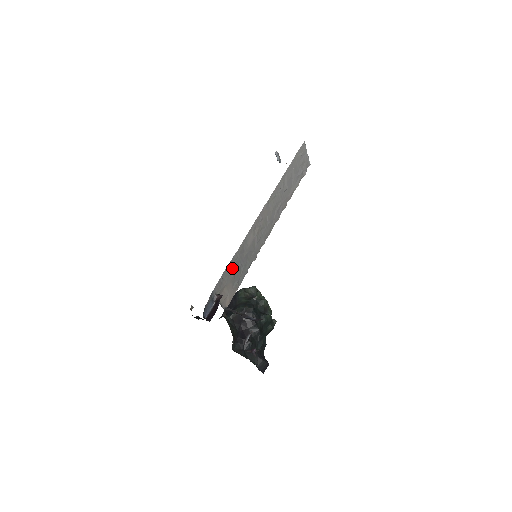
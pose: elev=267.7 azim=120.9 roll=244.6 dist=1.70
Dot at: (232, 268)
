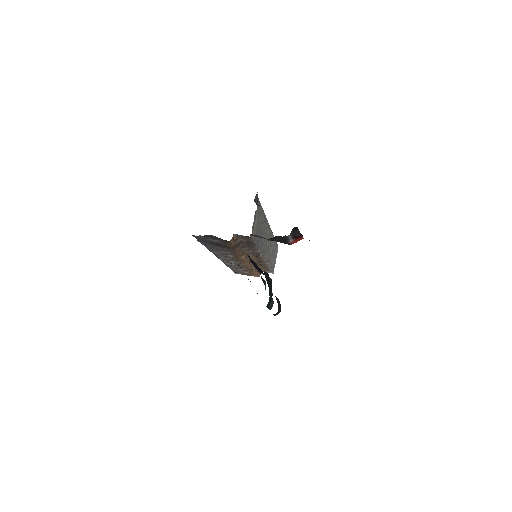
Dot at: (261, 217)
